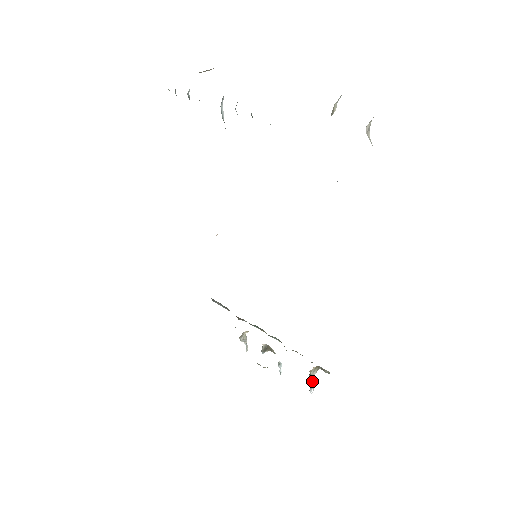
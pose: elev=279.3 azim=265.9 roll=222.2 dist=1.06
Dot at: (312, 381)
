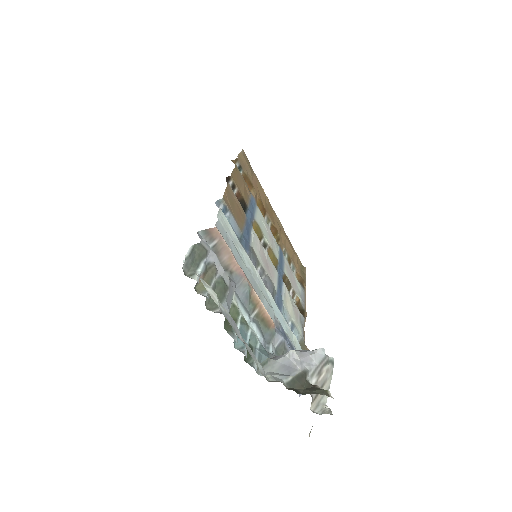
Dot at: occluded
